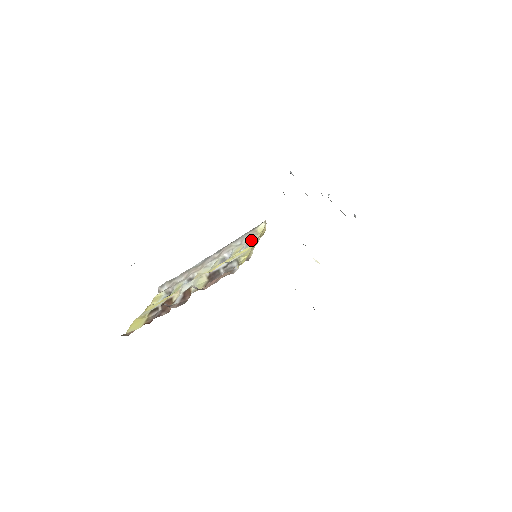
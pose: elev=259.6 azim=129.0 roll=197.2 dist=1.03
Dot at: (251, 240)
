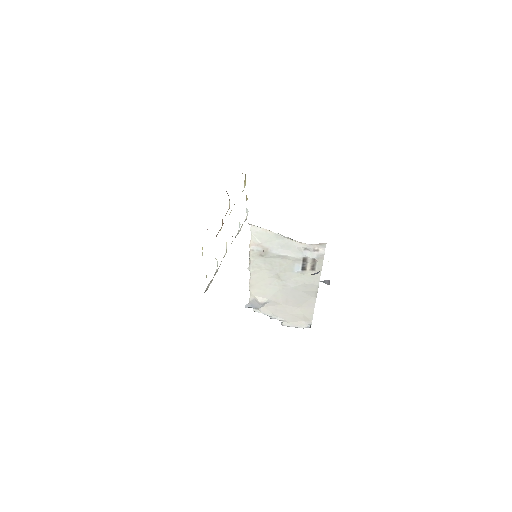
Dot at: (244, 221)
